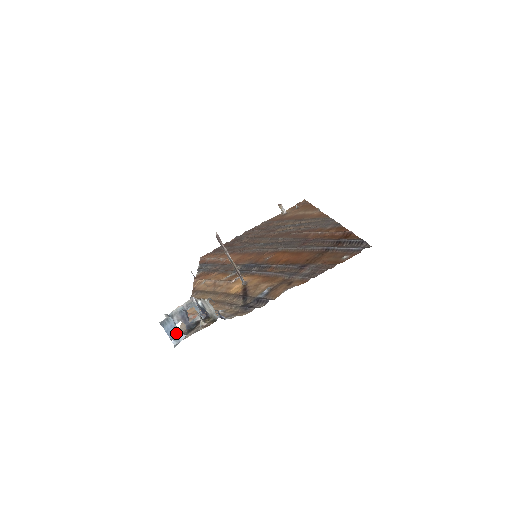
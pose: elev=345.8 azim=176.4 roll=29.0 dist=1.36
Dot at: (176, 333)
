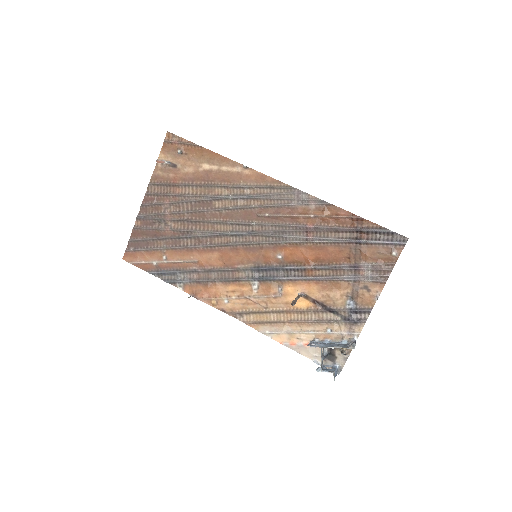
Dot at: (336, 371)
